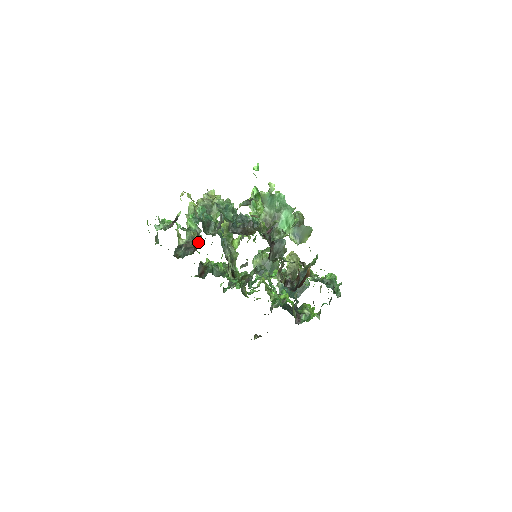
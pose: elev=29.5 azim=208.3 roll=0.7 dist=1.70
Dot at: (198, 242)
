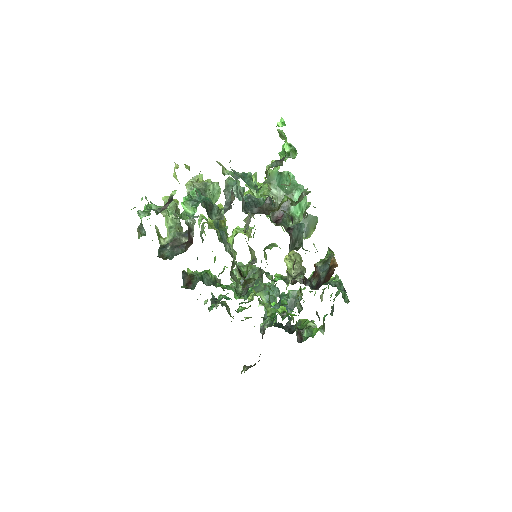
Dot at: (191, 236)
